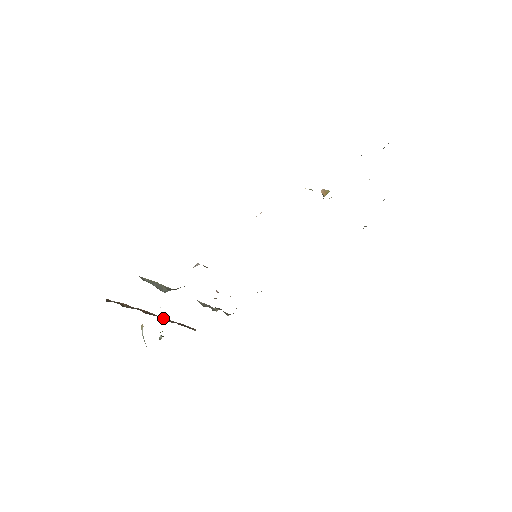
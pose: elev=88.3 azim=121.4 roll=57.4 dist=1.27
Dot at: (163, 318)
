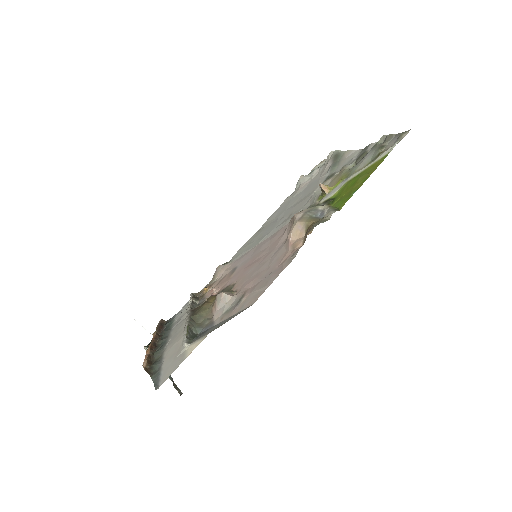
Dot at: (156, 336)
